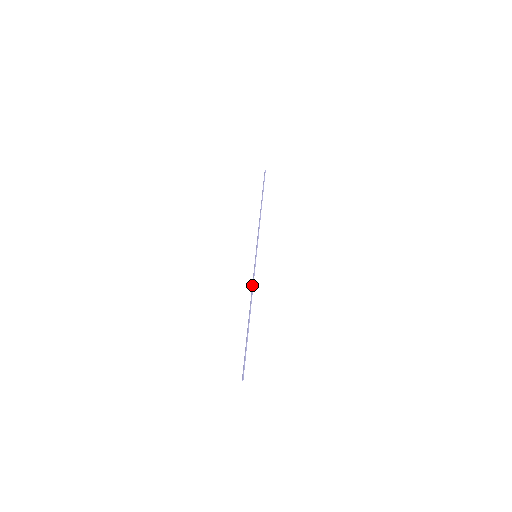
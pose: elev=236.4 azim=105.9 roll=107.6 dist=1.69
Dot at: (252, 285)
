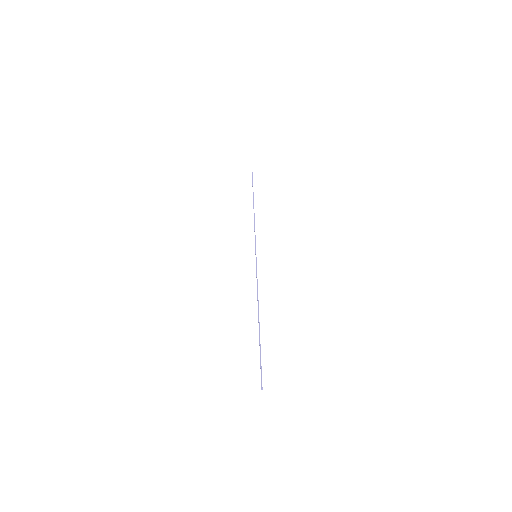
Dot at: occluded
